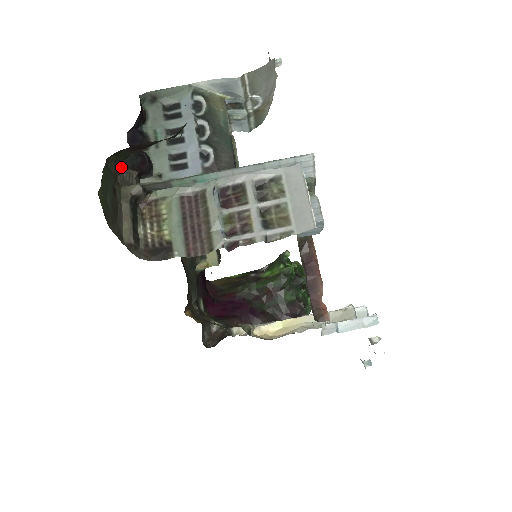
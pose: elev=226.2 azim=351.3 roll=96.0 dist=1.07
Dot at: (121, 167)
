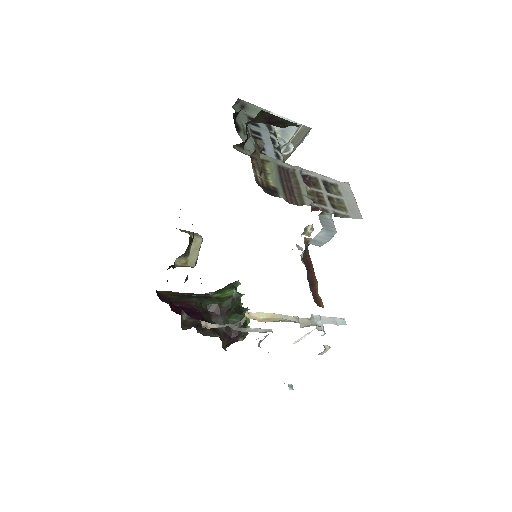
Dot at: occluded
